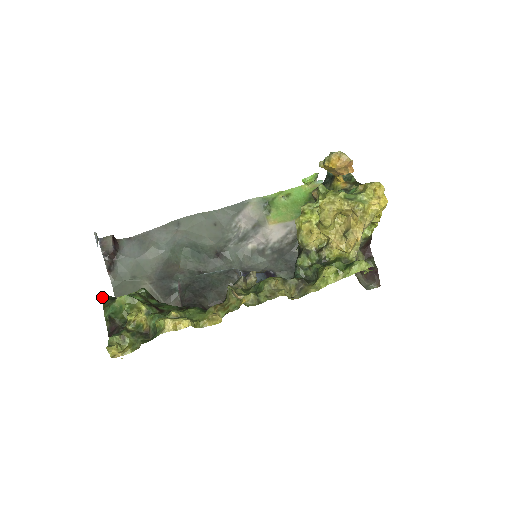
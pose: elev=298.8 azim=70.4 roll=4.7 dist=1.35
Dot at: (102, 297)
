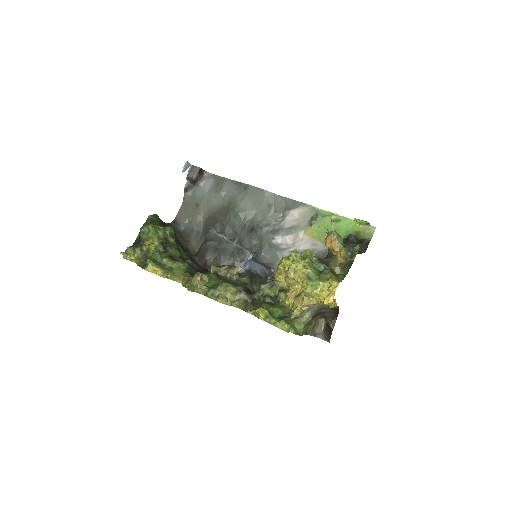
Dot at: (149, 216)
